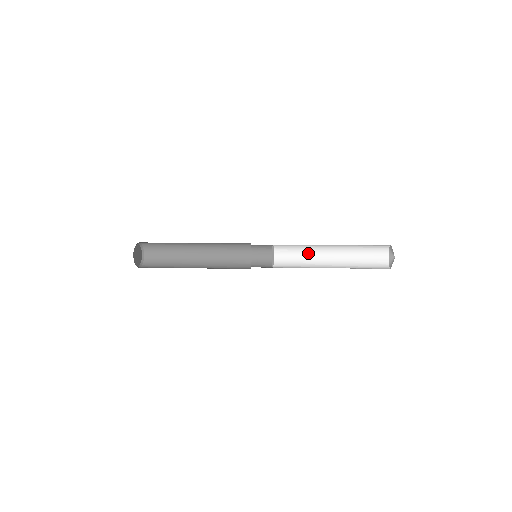
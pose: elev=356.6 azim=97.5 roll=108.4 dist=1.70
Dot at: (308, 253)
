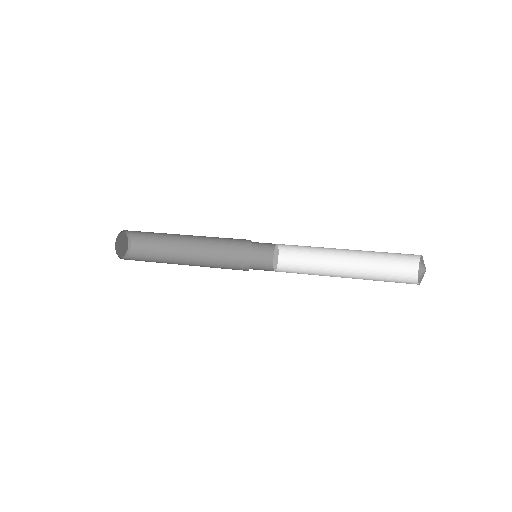
Dot at: (319, 248)
